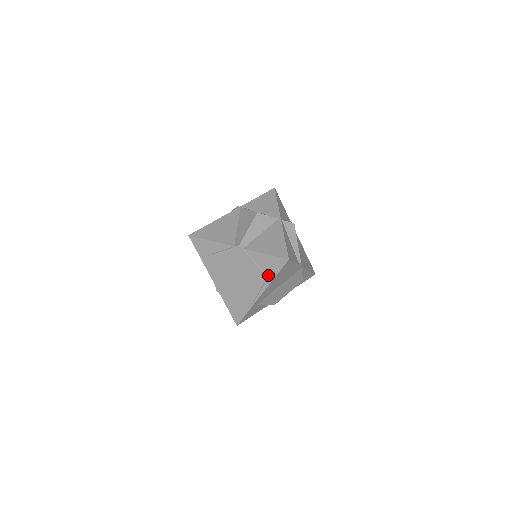
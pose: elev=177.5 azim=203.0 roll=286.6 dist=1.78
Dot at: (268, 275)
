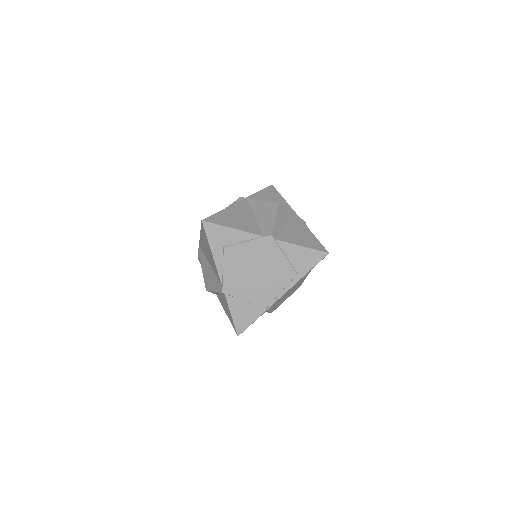
Dot at: (298, 271)
